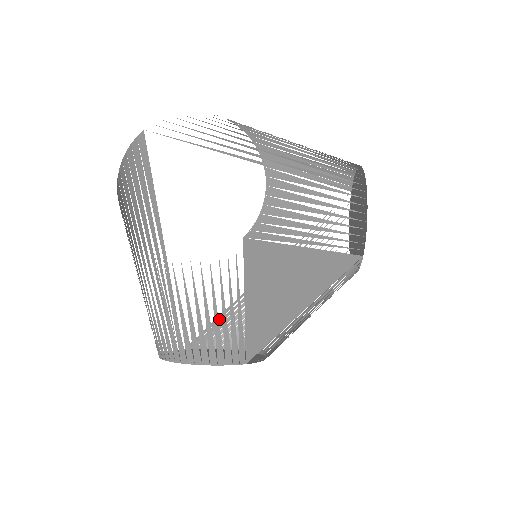
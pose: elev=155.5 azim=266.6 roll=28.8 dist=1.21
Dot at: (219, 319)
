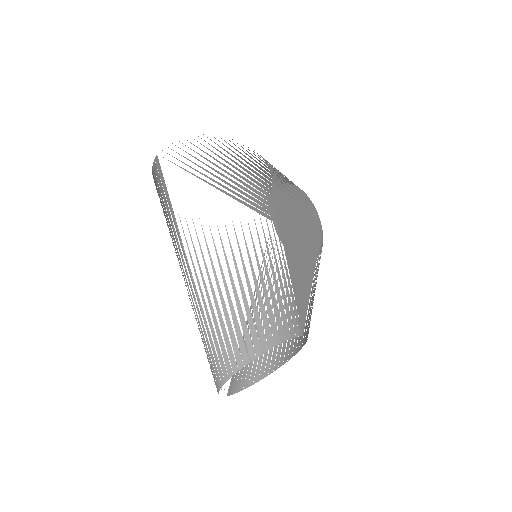
Dot at: occluded
